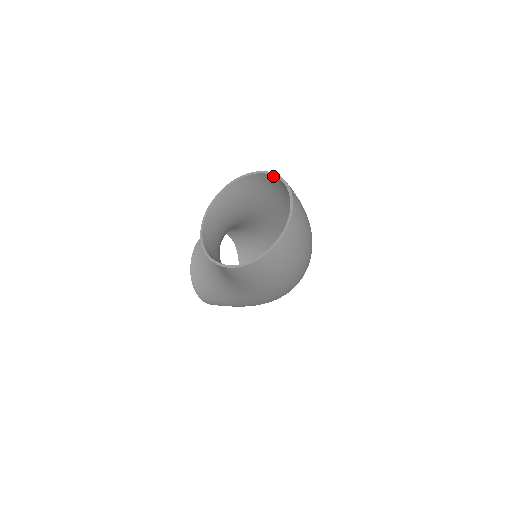
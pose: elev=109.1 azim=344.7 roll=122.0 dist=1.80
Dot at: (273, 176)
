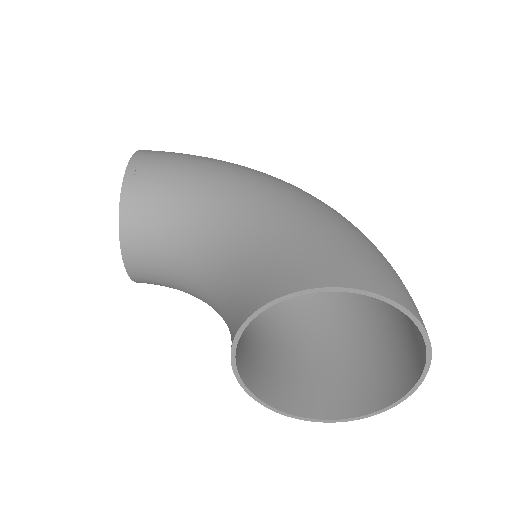
Dot at: (378, 297)
